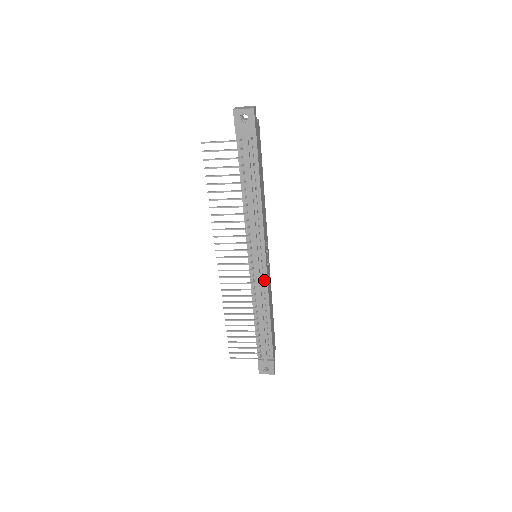
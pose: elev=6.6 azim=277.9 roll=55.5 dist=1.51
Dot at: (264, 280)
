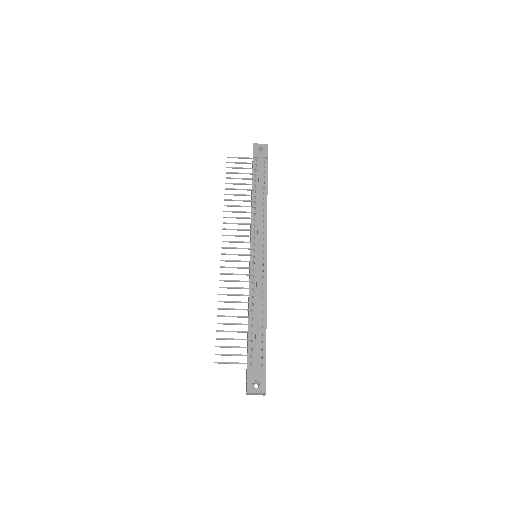
Dot at: (263, 271)
